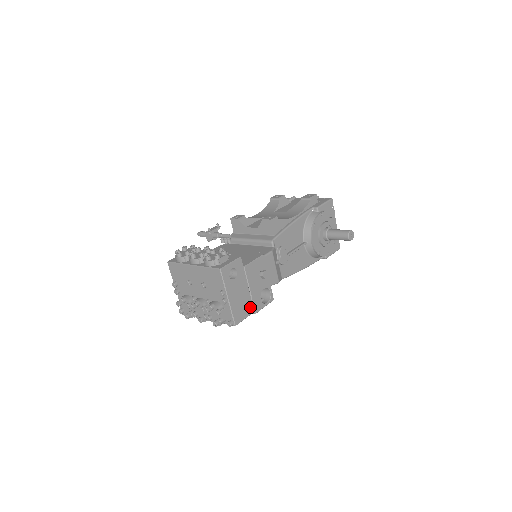
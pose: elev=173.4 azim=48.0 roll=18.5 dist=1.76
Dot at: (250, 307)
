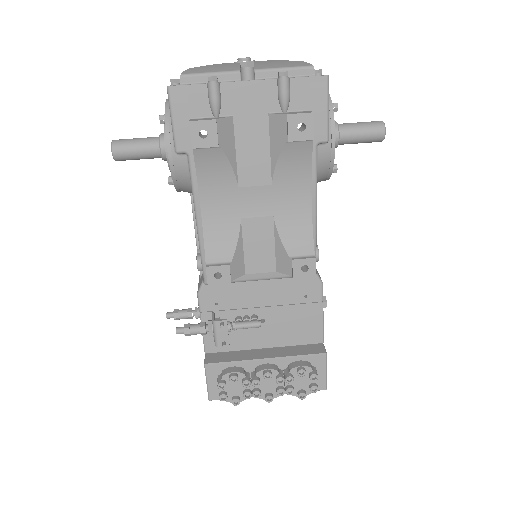
Dot at: occluded
